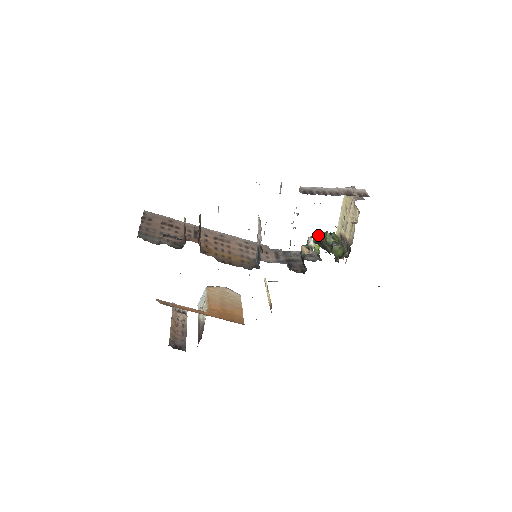
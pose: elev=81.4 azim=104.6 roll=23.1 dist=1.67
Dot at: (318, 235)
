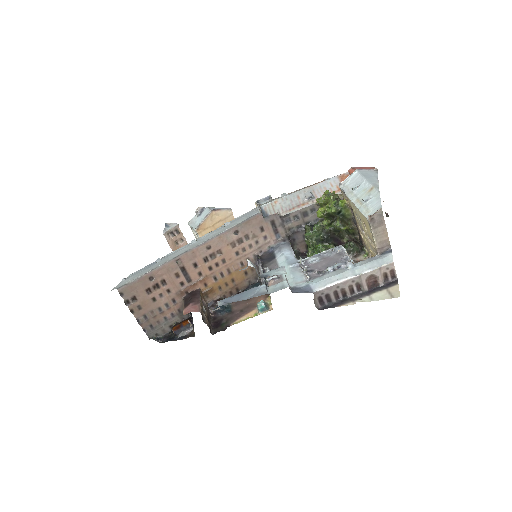
Dot at: (324, 214)
